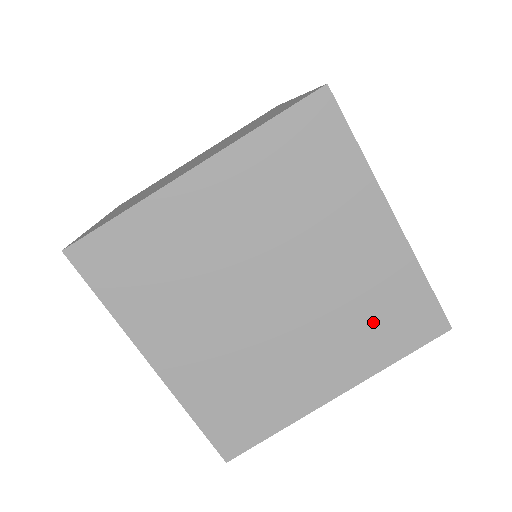
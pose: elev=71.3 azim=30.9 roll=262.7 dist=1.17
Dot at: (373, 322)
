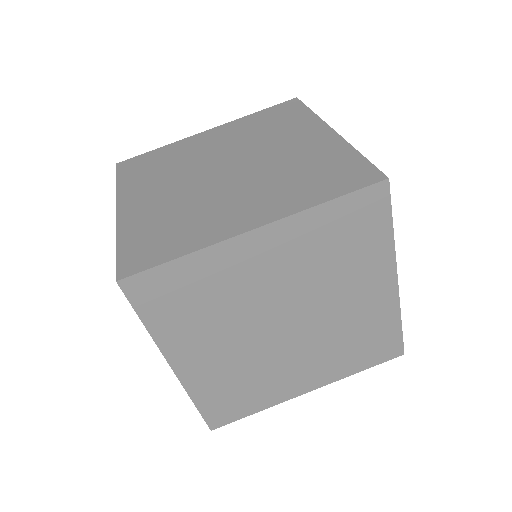
Dot at: (353, 348)
